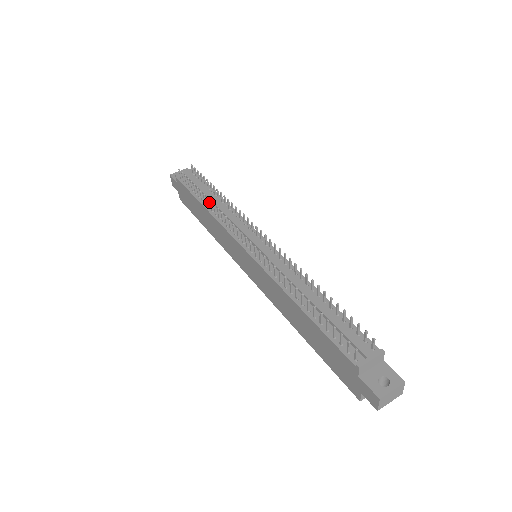
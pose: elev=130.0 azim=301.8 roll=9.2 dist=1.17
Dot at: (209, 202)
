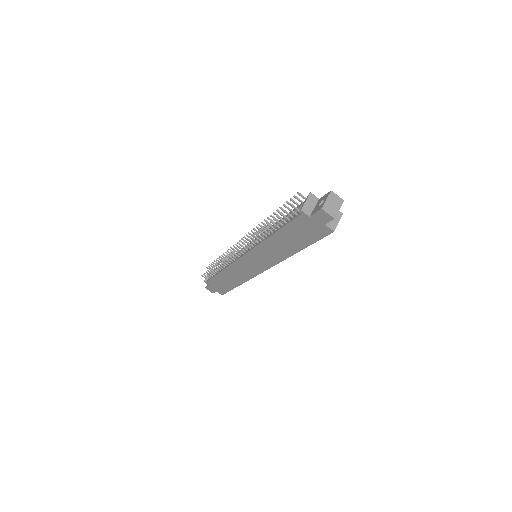
Dot at: occluded
